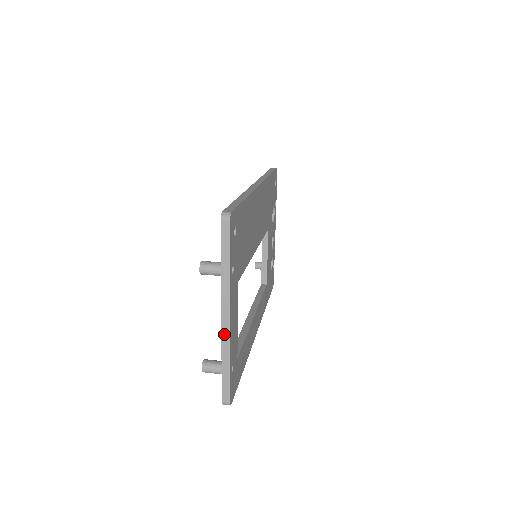
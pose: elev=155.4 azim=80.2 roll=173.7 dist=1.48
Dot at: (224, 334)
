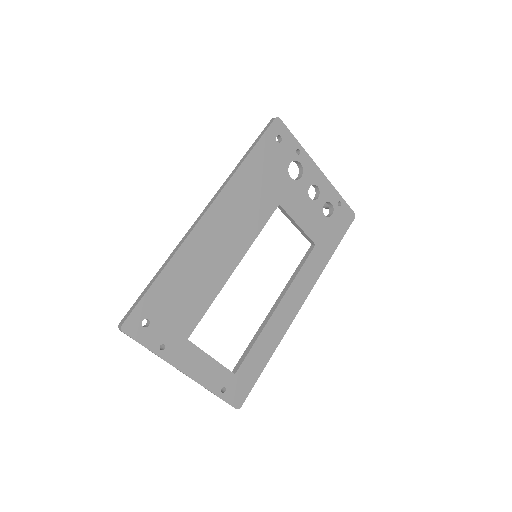
Dot at: (192, 379)
